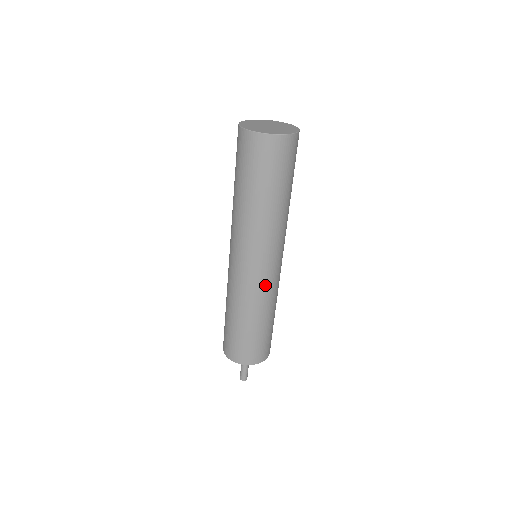
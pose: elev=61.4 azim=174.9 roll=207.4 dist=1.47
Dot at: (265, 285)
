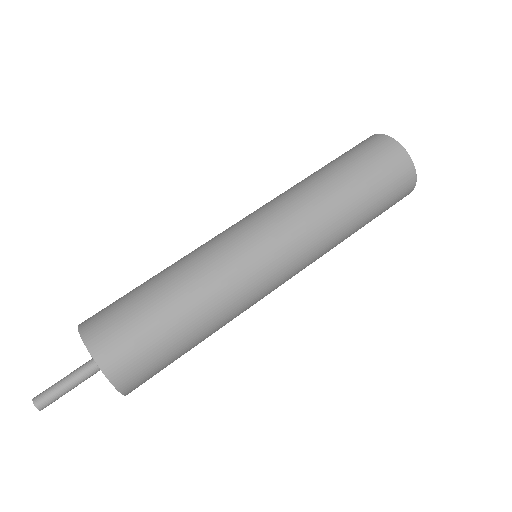
Dot at: (255, 290)
